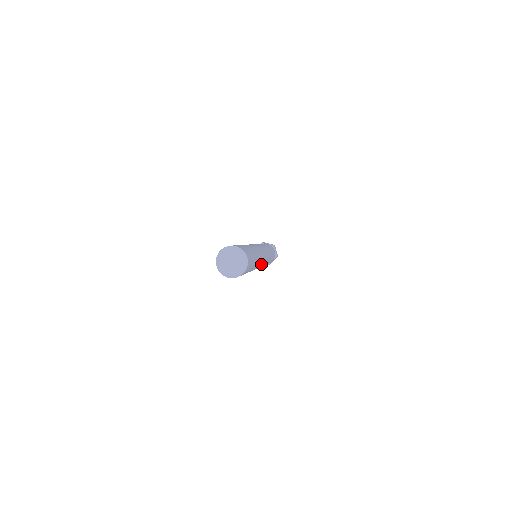
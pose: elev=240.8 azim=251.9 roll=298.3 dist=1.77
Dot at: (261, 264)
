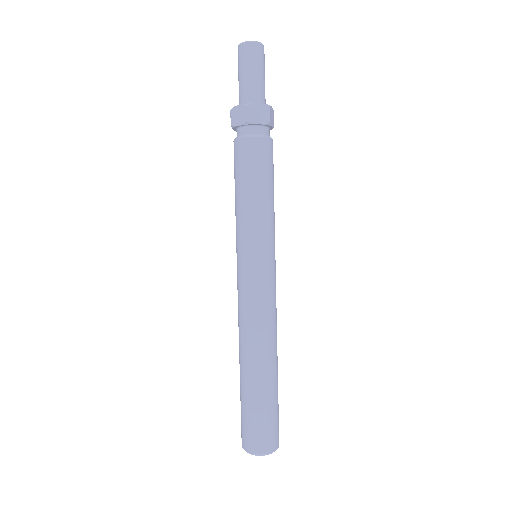
Dot at: occluded
